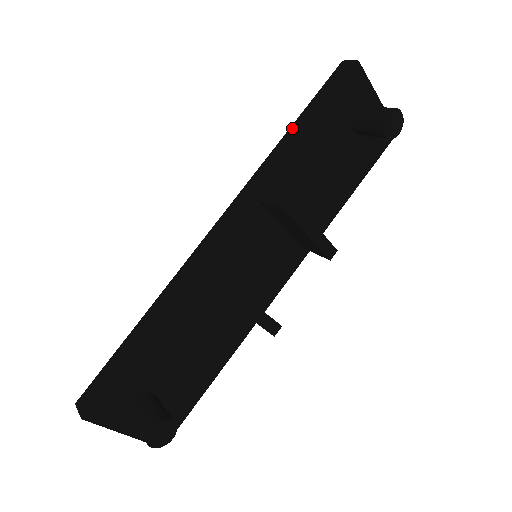
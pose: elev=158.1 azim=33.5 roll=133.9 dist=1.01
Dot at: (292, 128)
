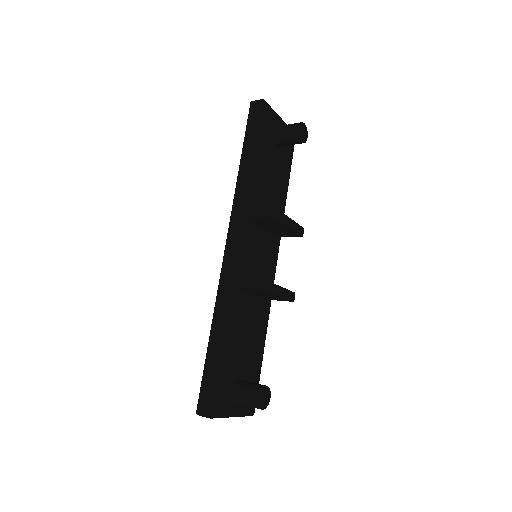
Dot at: (243, 160)
